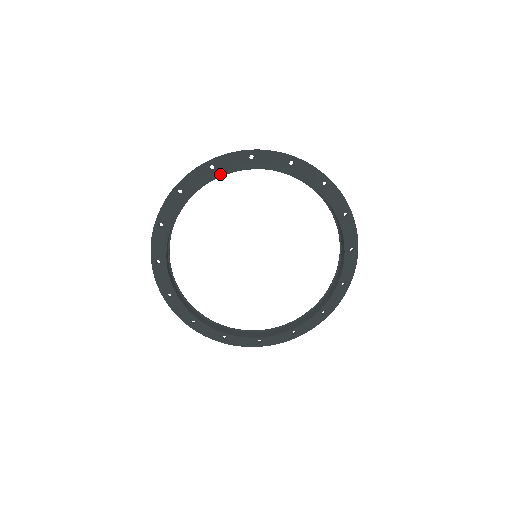
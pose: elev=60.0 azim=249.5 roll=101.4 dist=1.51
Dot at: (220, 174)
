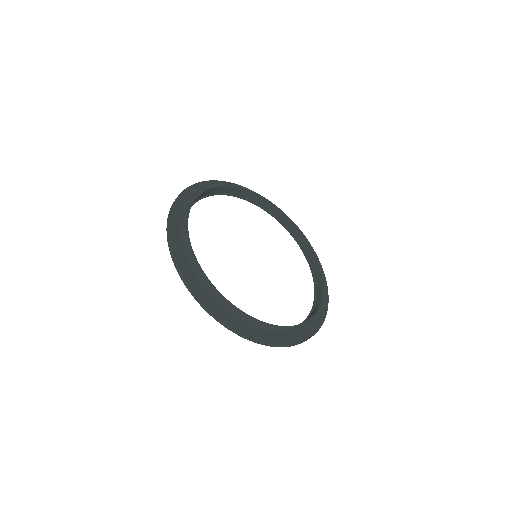
Dot at: (234, 188)
